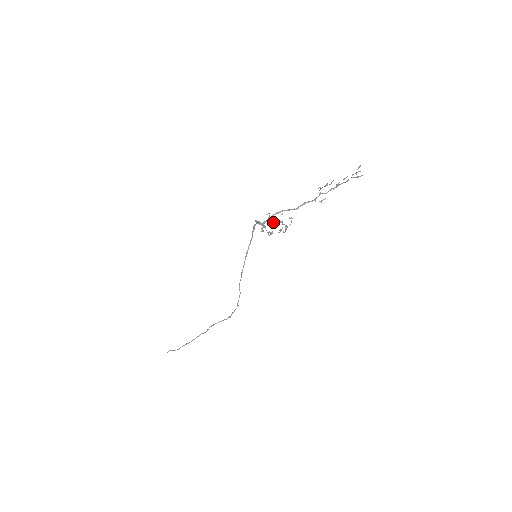
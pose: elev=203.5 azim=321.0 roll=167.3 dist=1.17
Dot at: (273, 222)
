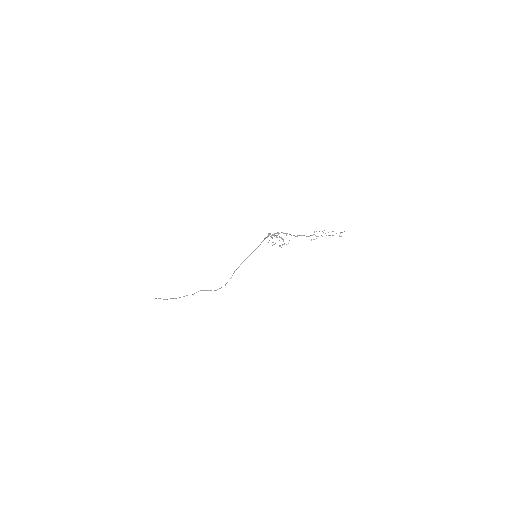
Dot at: (279, 236)
